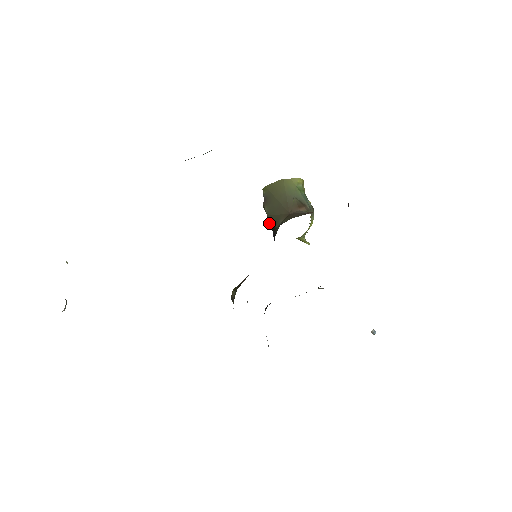
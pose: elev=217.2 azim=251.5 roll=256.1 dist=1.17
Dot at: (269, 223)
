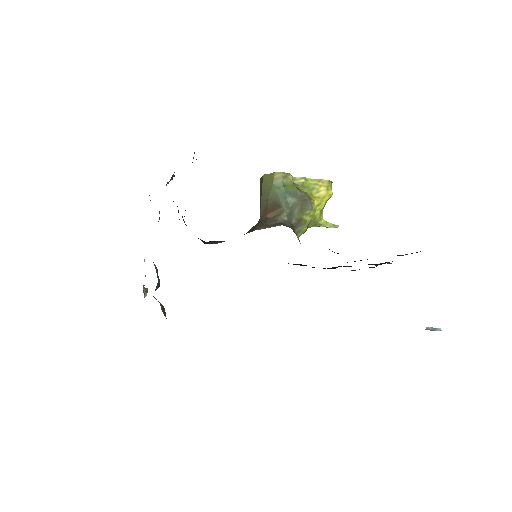
Dot at: occluded
